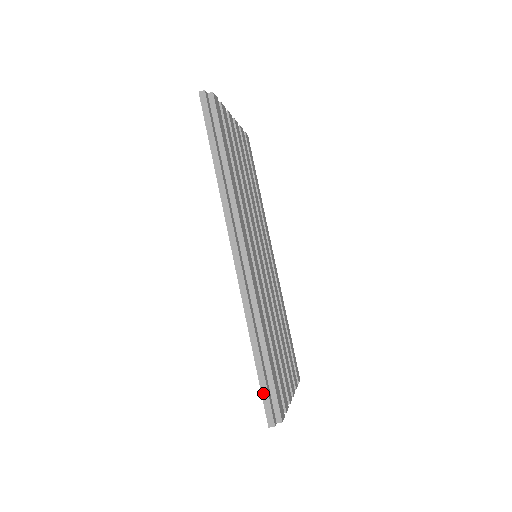
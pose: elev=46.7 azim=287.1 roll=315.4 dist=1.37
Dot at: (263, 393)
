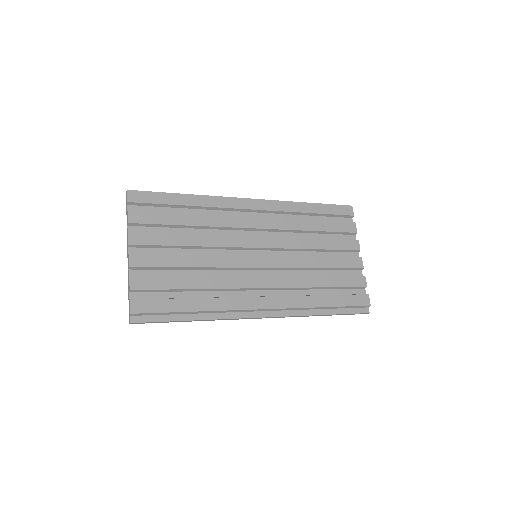
Dot at: occluded
